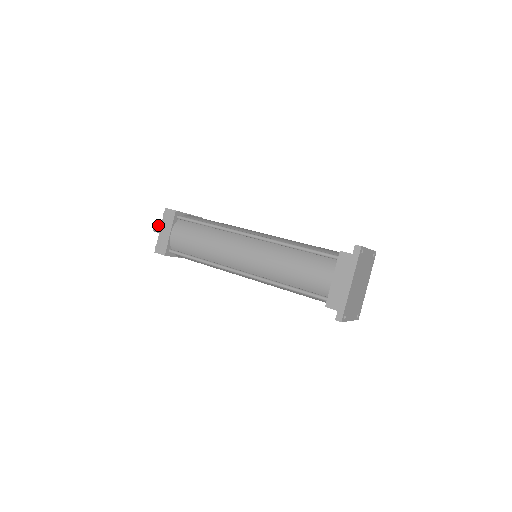
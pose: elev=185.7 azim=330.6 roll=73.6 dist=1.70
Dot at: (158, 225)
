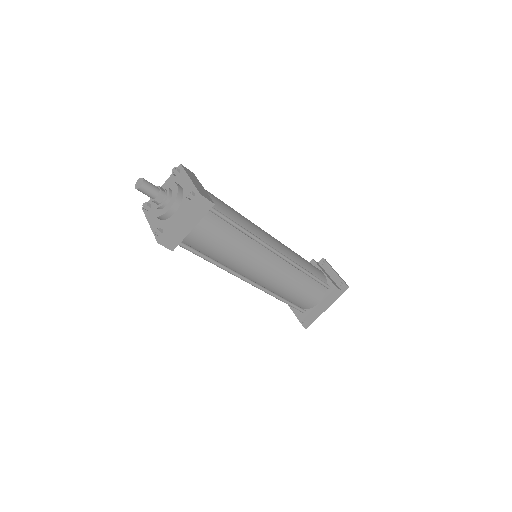
Dot at: (150, 185)
